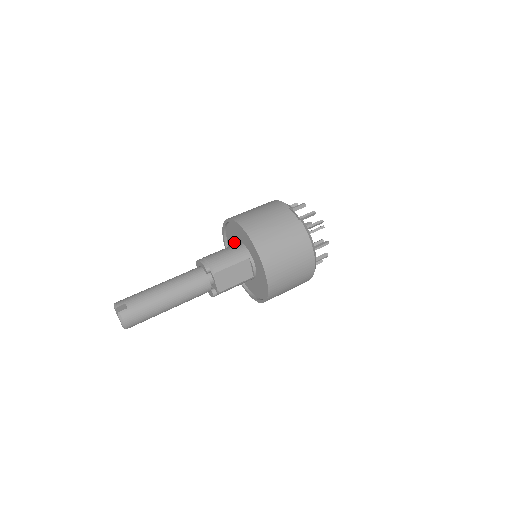
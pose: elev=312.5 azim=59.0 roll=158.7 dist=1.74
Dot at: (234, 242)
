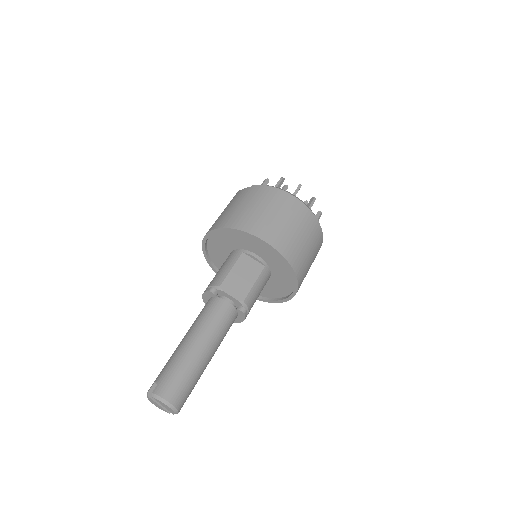
Dot at: occluded
